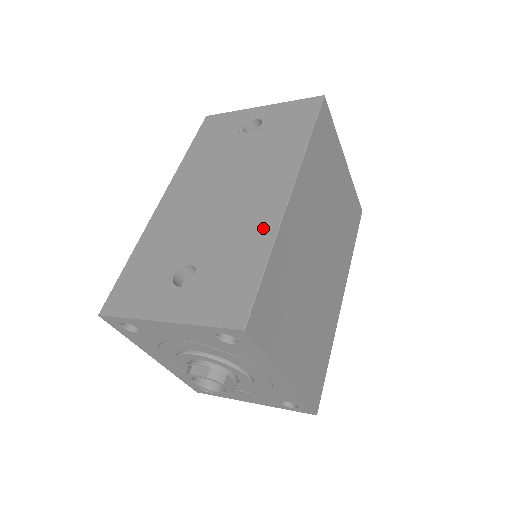
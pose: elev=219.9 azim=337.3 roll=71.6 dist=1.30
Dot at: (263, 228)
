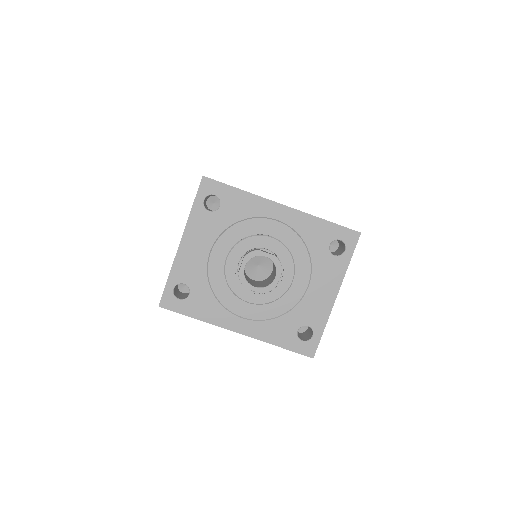
Dot at: occluded
